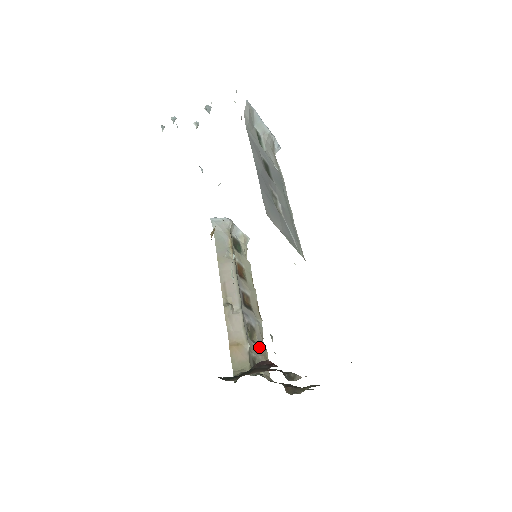
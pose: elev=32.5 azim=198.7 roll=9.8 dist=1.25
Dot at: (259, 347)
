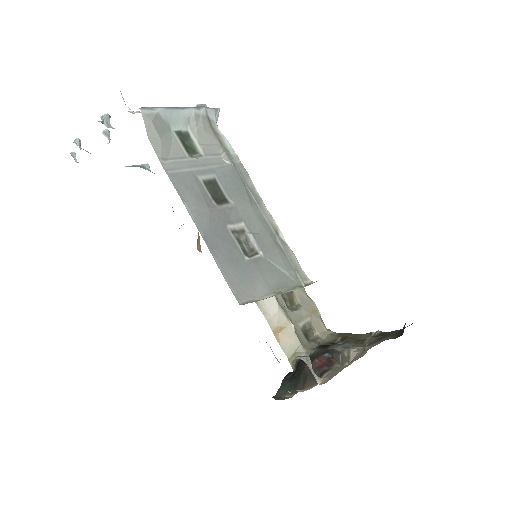
Dot at: (304, 308)
